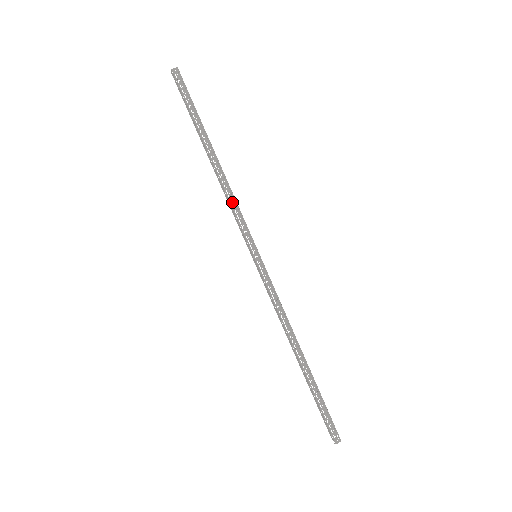
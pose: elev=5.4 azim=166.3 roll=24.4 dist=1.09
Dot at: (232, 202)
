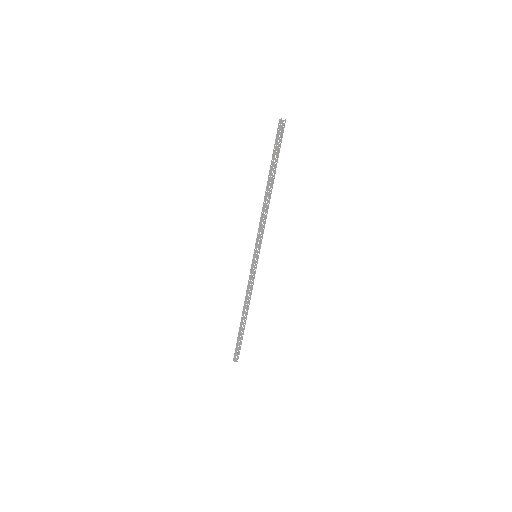
Dot at: (261, 221)
